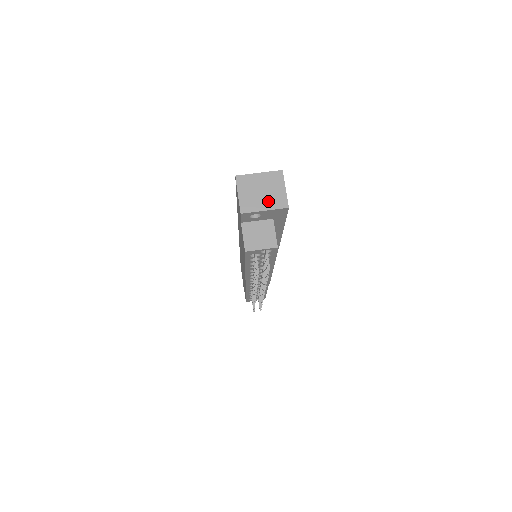
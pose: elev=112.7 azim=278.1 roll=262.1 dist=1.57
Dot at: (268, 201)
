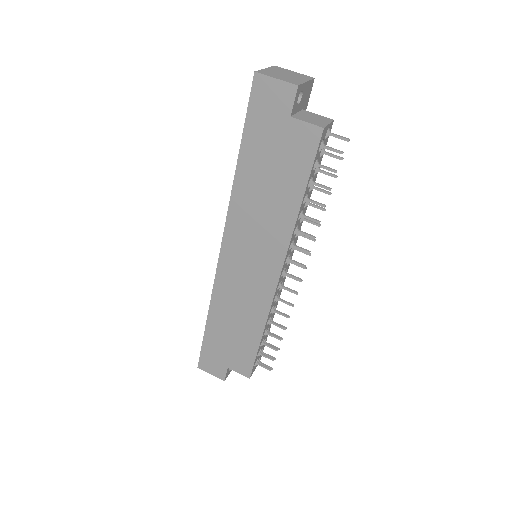
Dot at: (299, 78)
